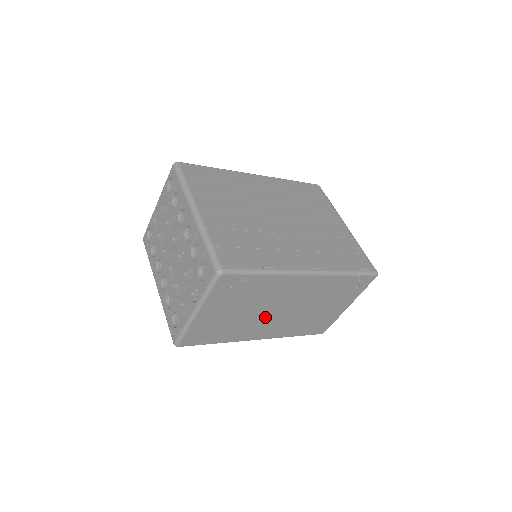
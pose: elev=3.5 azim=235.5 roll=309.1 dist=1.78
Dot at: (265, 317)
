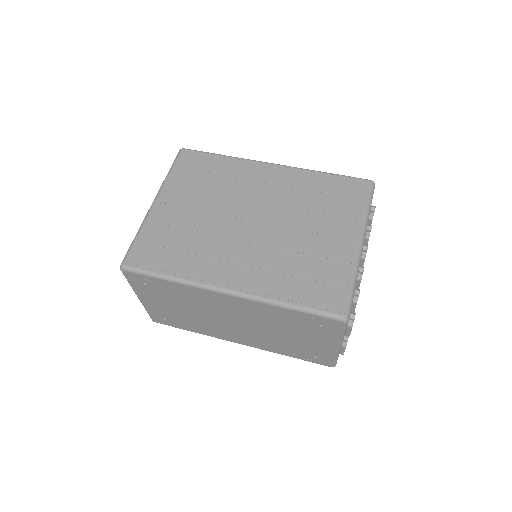
Dot at: (221, 323)
